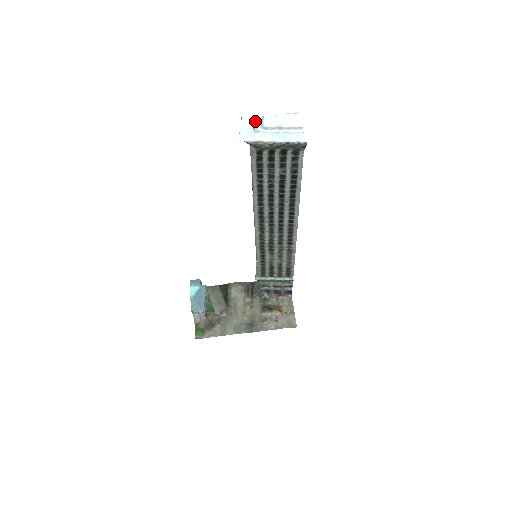
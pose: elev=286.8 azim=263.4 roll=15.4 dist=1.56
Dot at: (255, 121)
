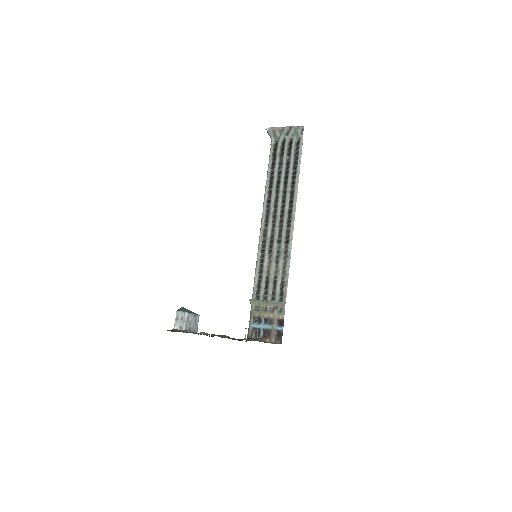
Dot at: occluded
